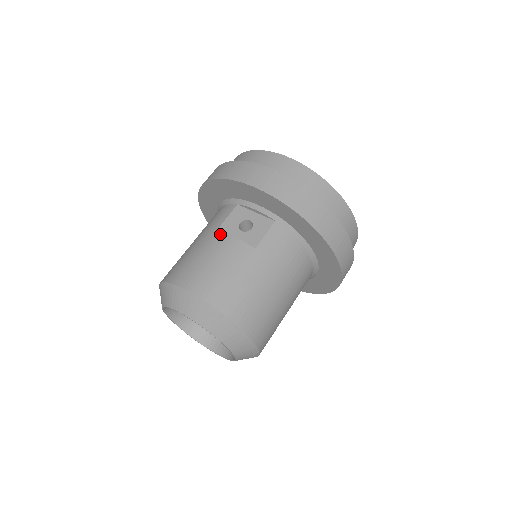
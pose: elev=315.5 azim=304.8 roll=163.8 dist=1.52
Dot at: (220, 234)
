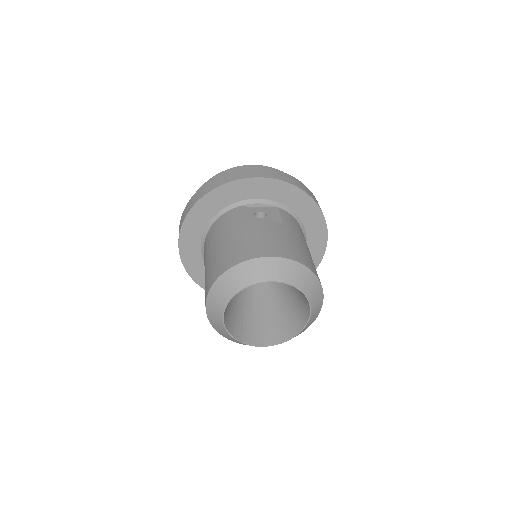
Dot at: (249, 222)
